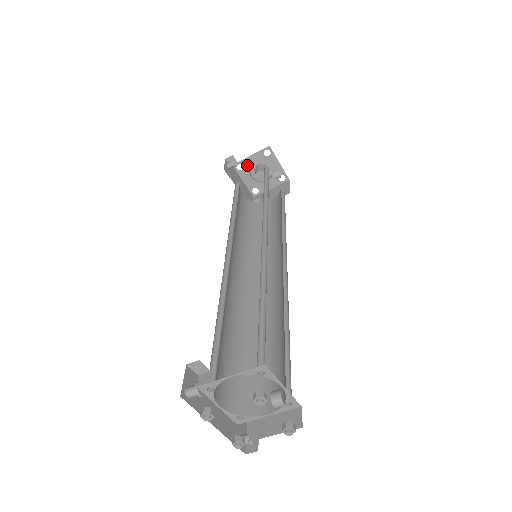
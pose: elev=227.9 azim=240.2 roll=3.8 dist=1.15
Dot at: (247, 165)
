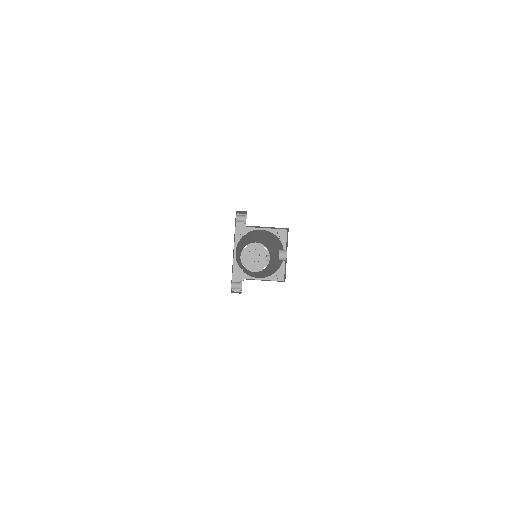
Dot at: (250, 247)
